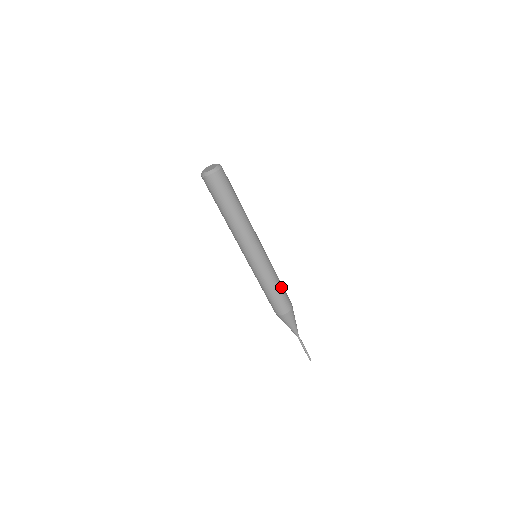
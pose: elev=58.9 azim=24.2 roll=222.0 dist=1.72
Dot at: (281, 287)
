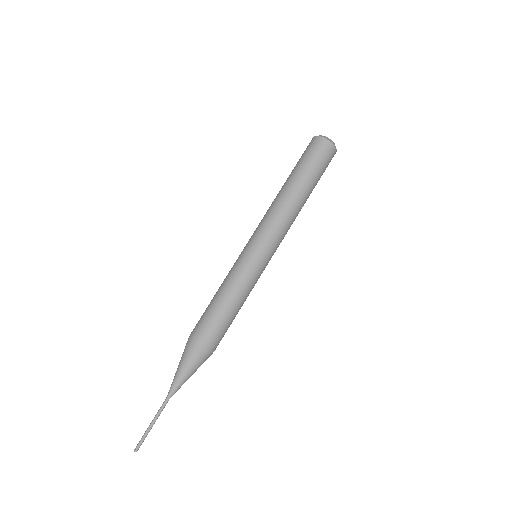
Dot at: (233, 313)
